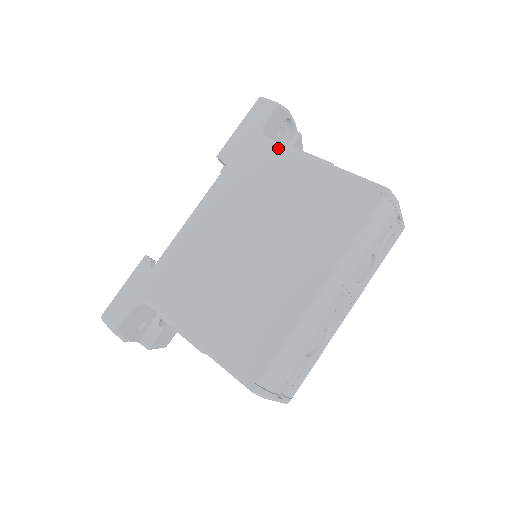
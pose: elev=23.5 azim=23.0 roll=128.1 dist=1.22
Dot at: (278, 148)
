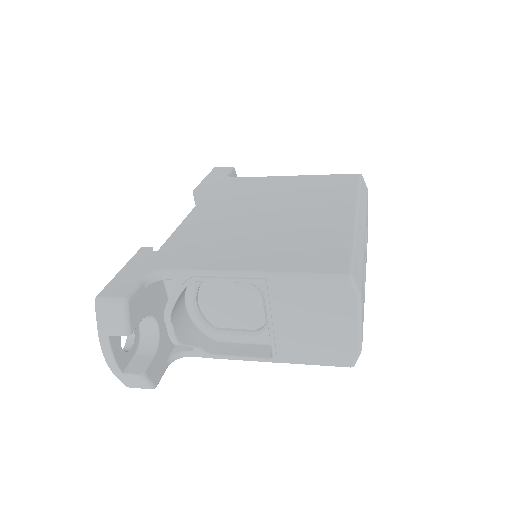
Dot at: (252, 178)
